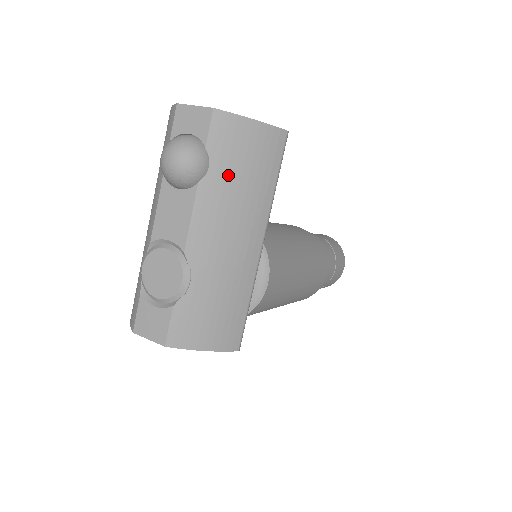
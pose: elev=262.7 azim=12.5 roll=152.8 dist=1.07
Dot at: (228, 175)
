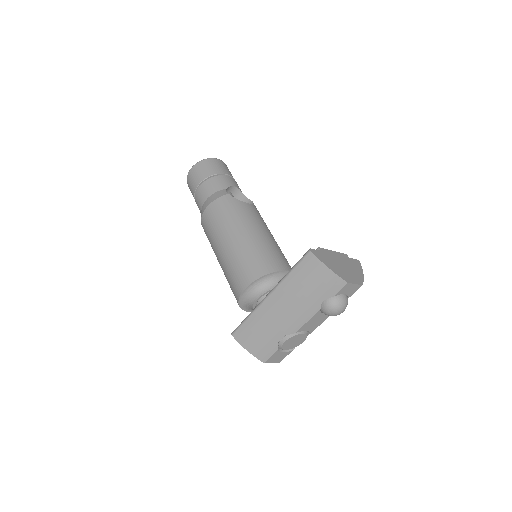
Dot at: occluded
